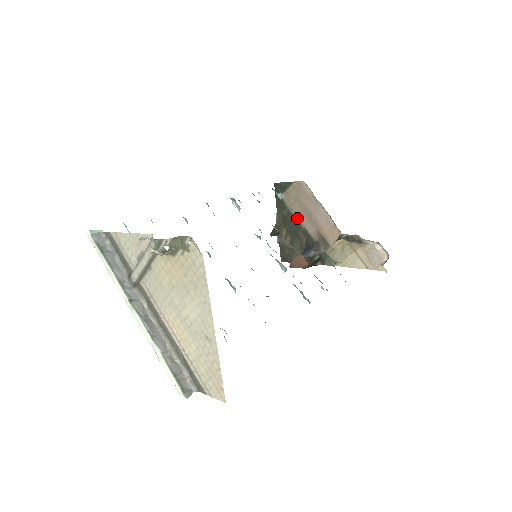
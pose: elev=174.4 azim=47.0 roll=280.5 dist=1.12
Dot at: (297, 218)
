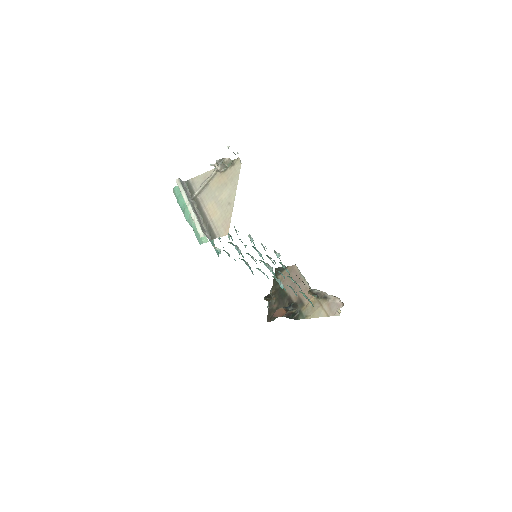
Dot at: occluded
